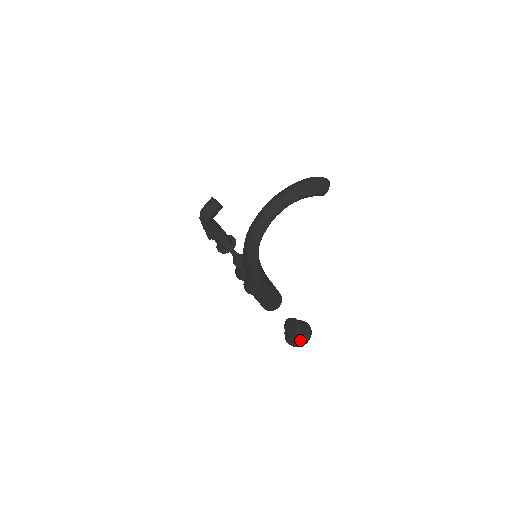
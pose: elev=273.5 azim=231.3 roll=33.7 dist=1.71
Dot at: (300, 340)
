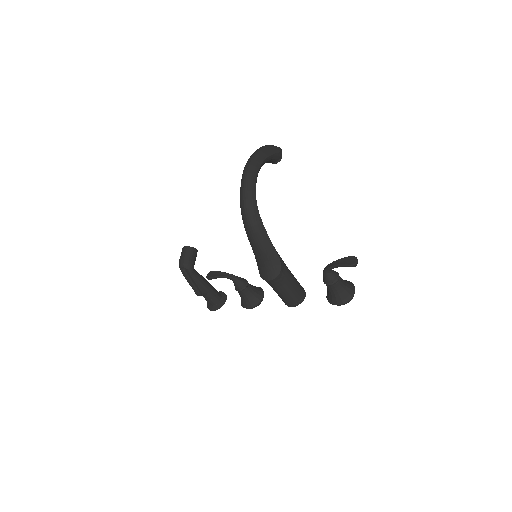
Dot at: (350, 263)
